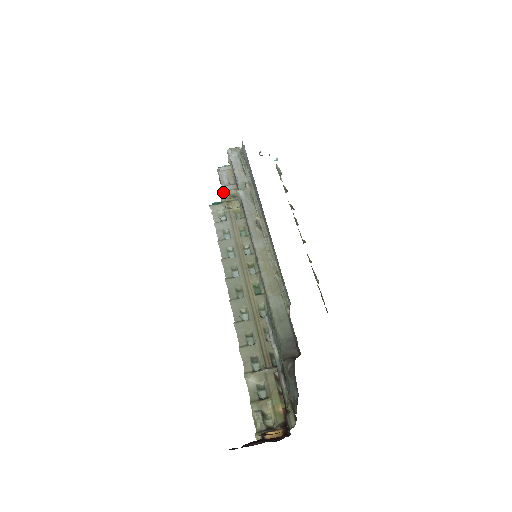
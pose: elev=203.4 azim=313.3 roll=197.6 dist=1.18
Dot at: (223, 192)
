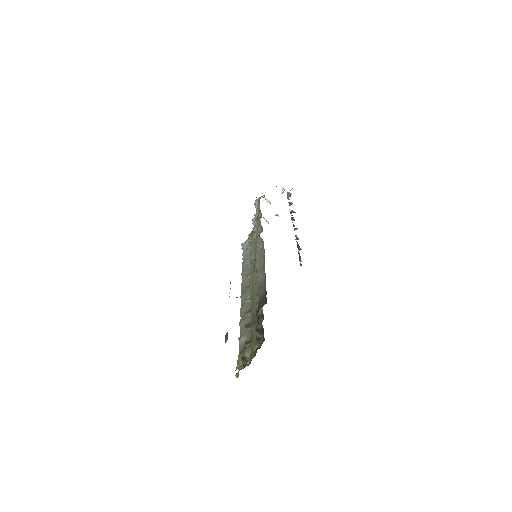
Dot at: (251, 231)
